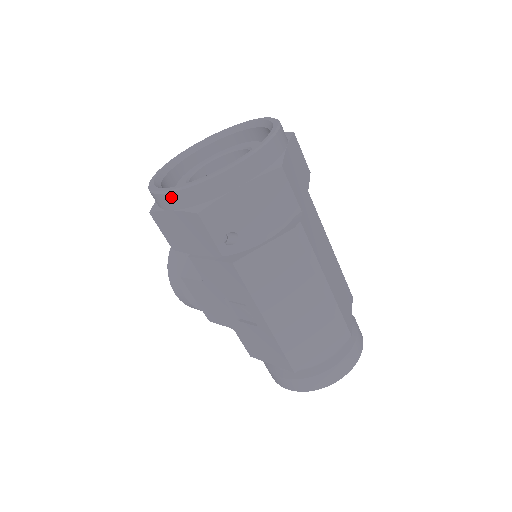
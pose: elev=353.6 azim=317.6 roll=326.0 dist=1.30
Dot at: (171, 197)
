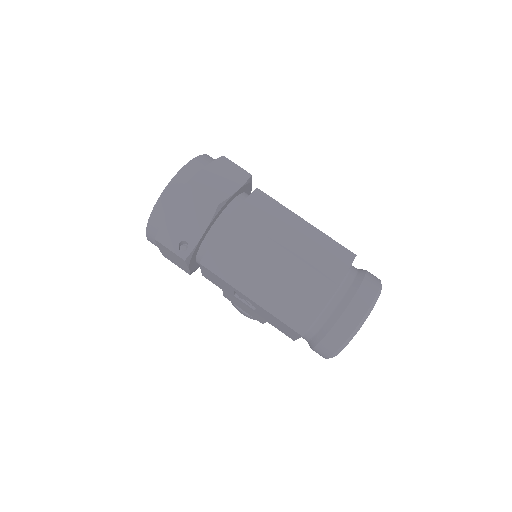
Dot at: (149, 238)
